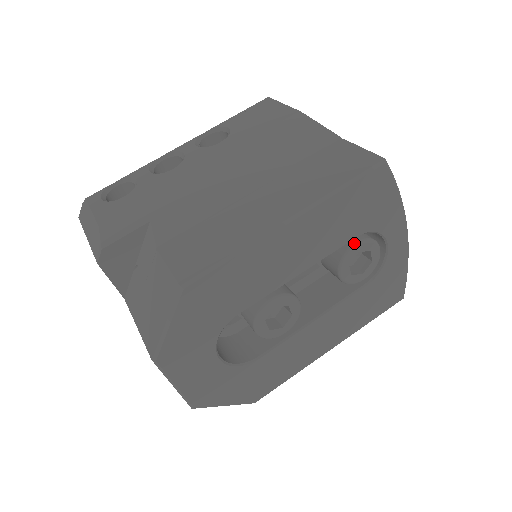
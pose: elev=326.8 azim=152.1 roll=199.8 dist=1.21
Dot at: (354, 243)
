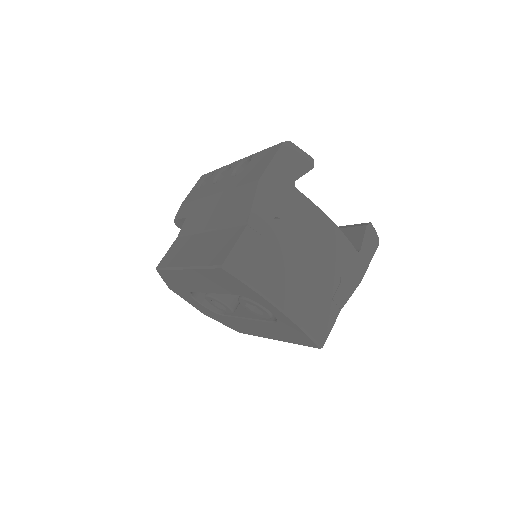
Dot at: (241, 296)
